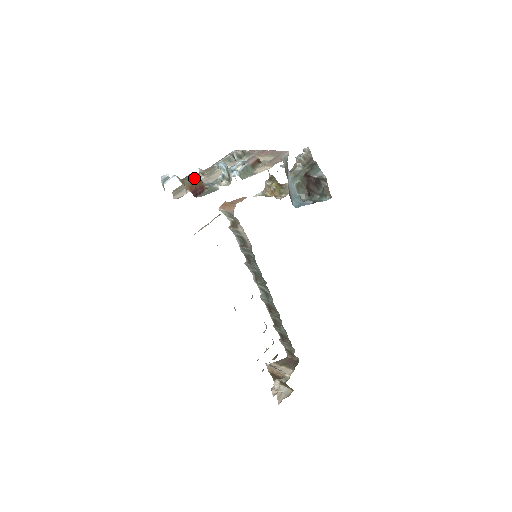
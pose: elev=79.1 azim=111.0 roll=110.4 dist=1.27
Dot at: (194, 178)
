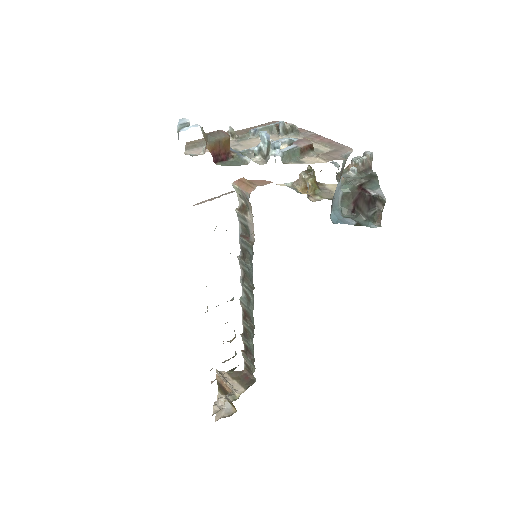
Dot at: (222, 138)
